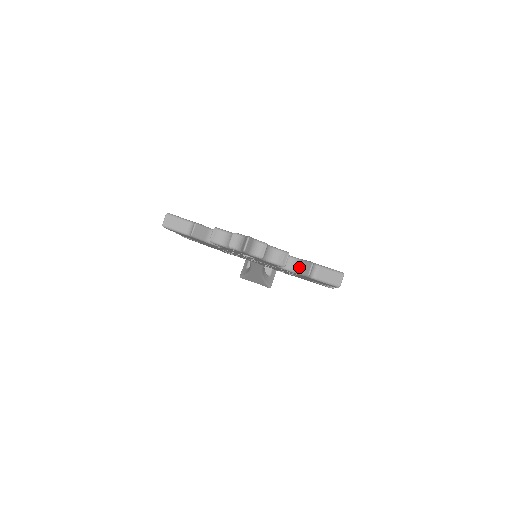
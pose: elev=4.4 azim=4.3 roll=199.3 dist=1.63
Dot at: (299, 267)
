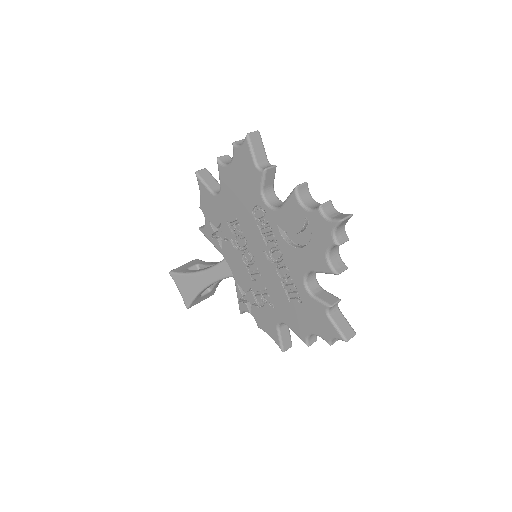
Dot at: (320, 293)
